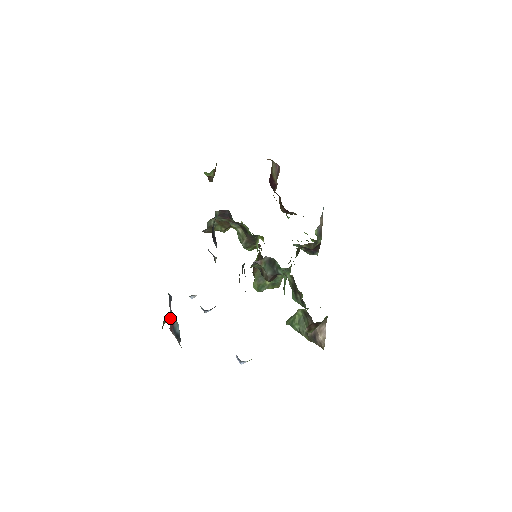
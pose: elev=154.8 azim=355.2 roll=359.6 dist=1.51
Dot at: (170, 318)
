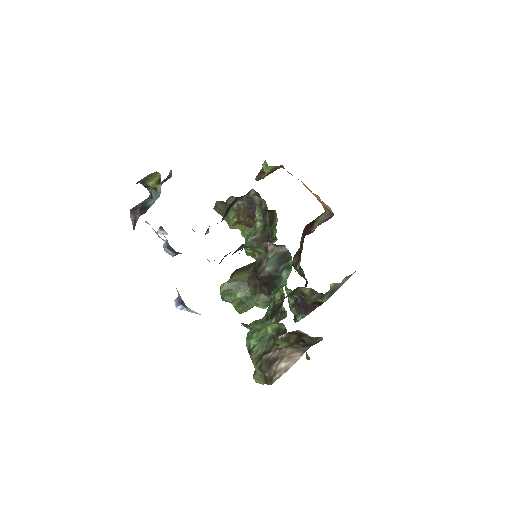
Dot at: (159, 180)
